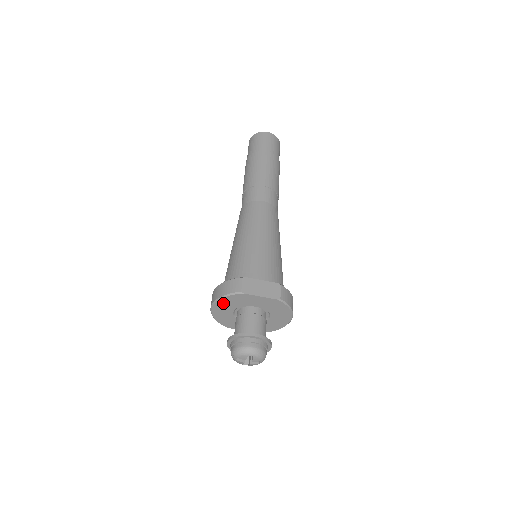
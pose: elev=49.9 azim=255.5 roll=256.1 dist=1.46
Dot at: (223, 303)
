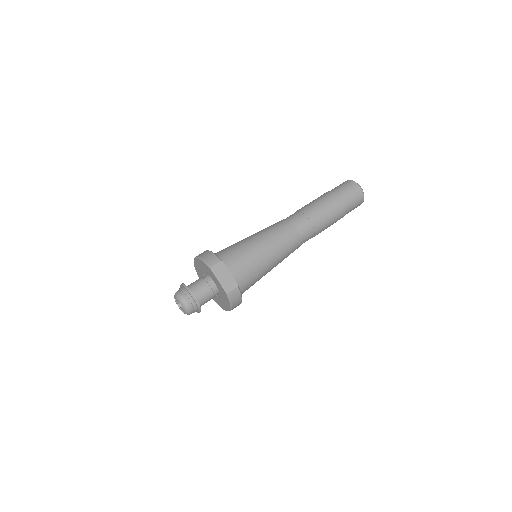
Dot at: (200, 262)
